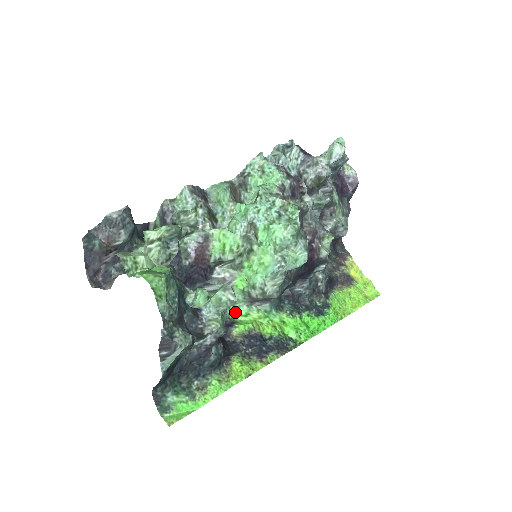
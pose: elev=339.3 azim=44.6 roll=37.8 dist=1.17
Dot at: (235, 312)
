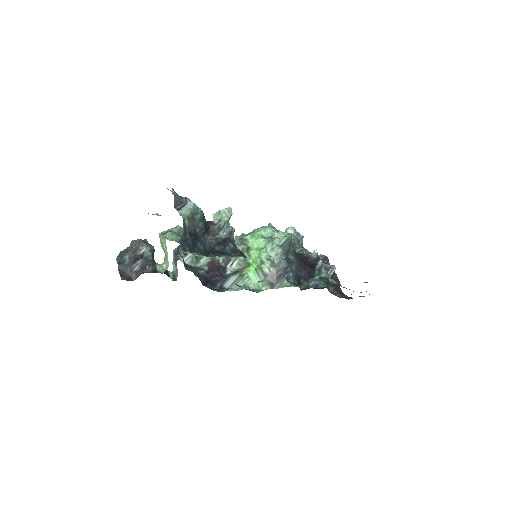
Dot at: (259, 291)
